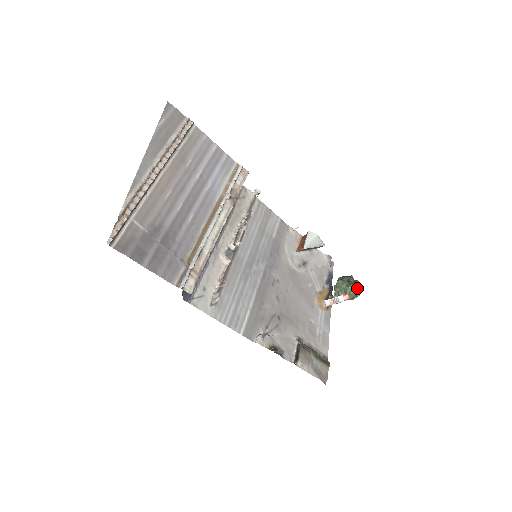
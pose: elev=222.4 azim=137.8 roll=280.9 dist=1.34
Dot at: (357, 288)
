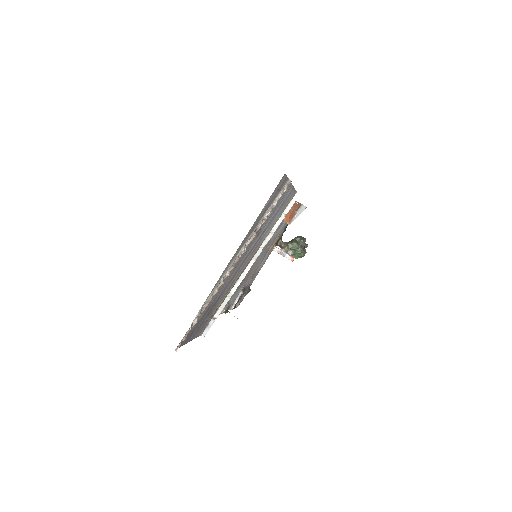
Dot at: (303, 256)
